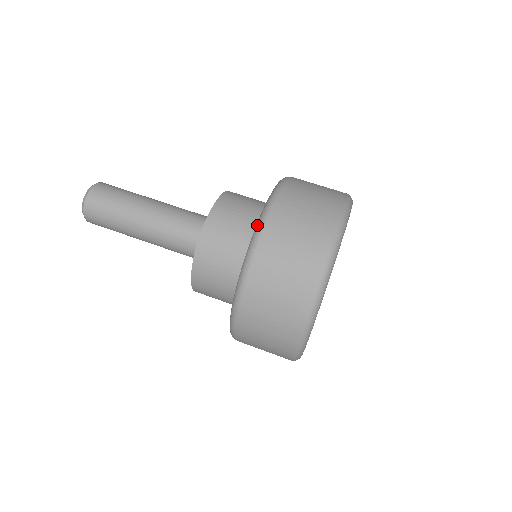
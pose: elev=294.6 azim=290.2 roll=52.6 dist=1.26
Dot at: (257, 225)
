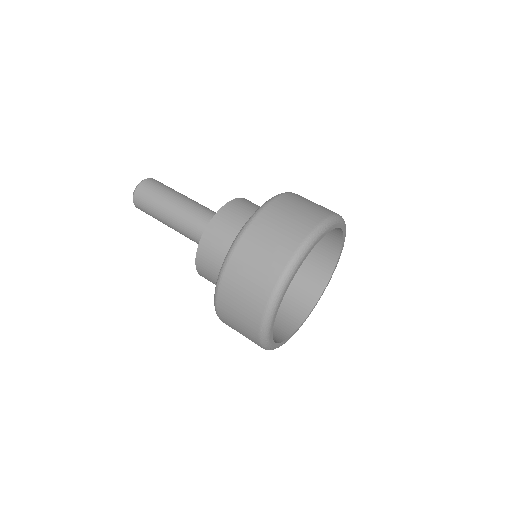
Dot at: occluded
